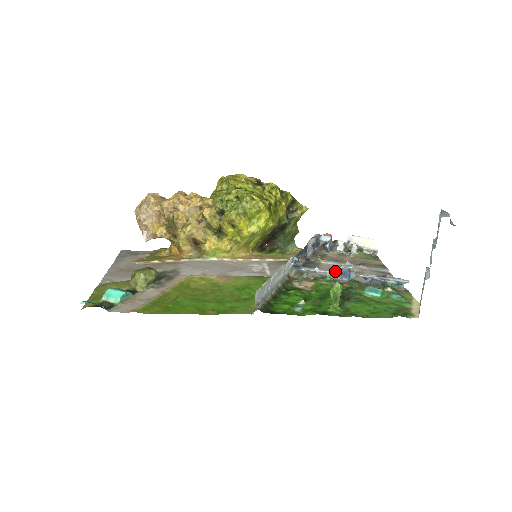
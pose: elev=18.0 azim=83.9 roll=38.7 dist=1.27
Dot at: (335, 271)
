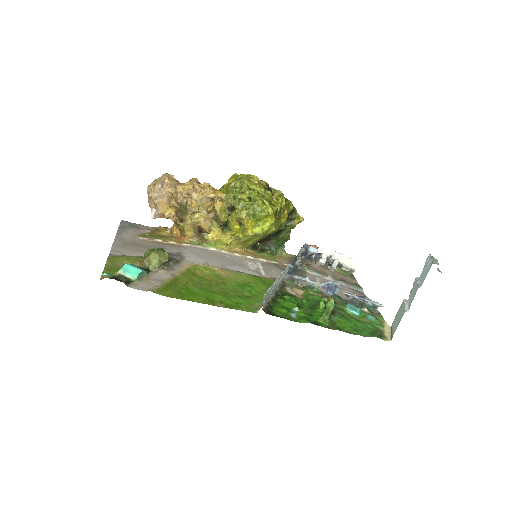
Dot at: (323, 284)
